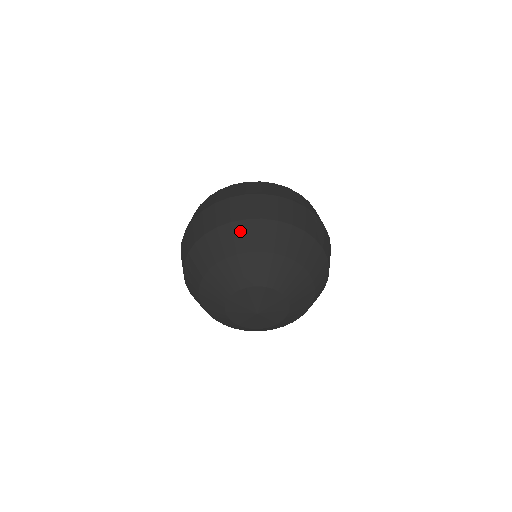
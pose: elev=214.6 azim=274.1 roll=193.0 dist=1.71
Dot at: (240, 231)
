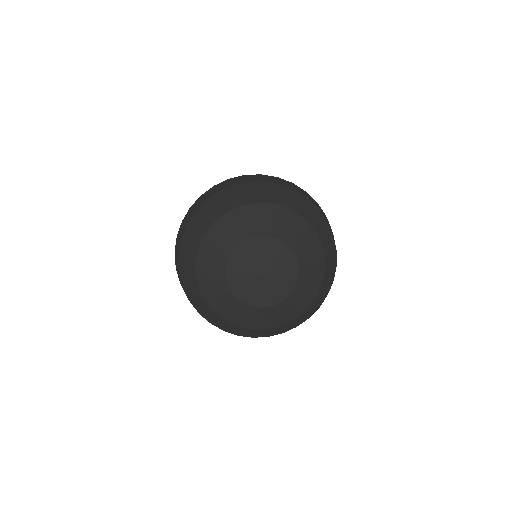
Dot at: (257, 188)
